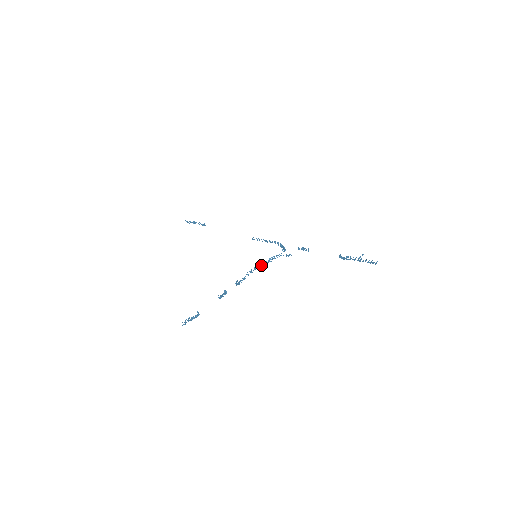
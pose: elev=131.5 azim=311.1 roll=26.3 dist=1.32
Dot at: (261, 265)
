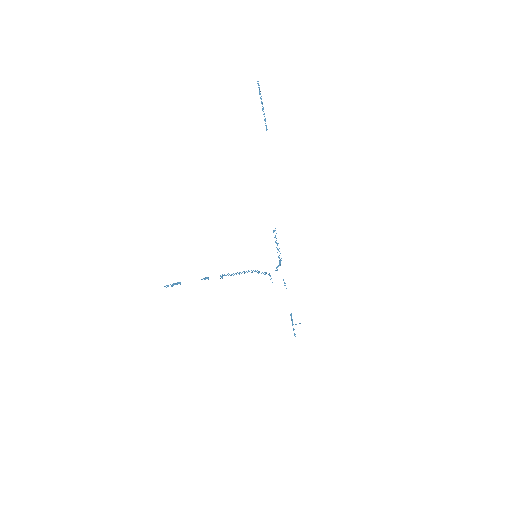
Dot at: occluded
